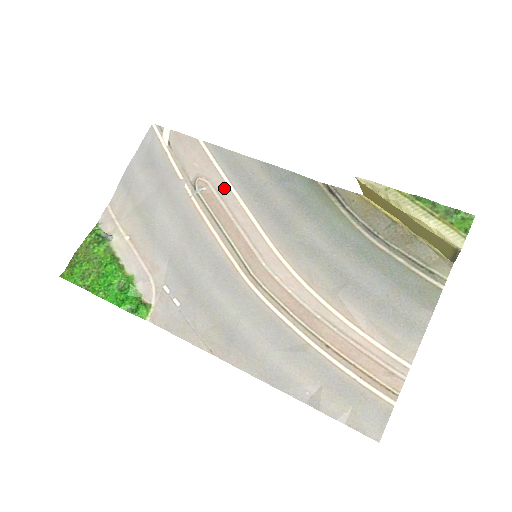
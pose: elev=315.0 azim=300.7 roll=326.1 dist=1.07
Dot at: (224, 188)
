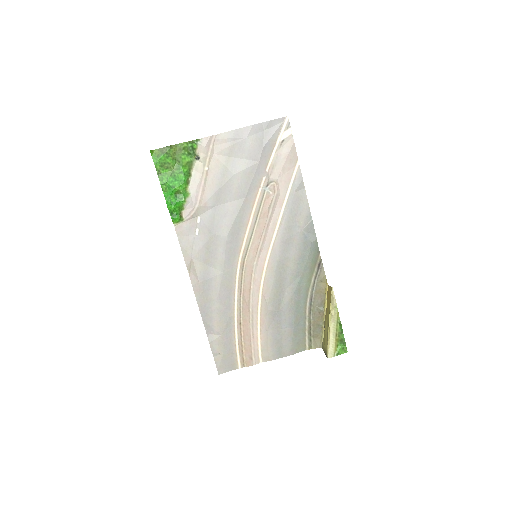
Dot at: (280, 204)
